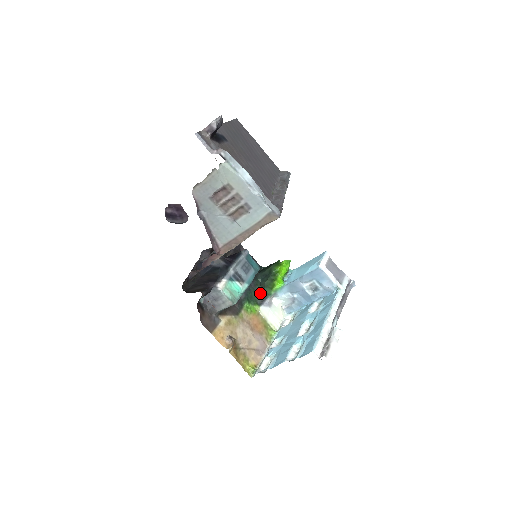
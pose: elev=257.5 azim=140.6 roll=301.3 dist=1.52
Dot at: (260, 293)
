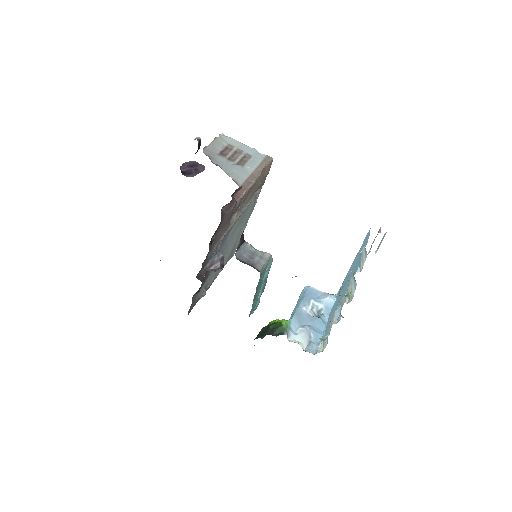
Dot at: (272, 335)
